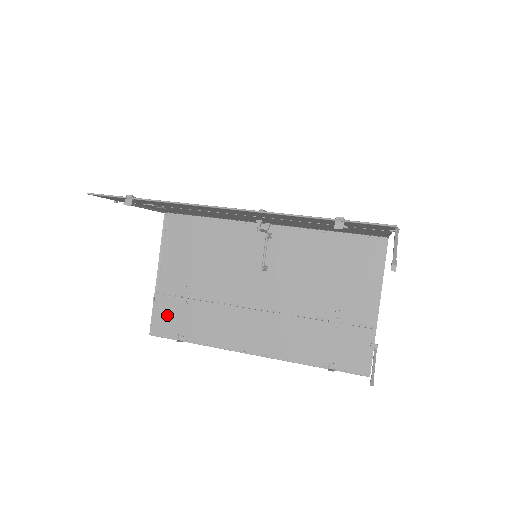
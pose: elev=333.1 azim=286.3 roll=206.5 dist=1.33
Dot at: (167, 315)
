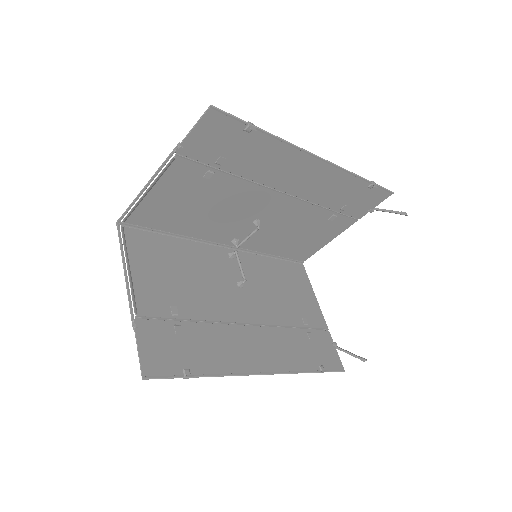
Dot at: (160, 346)
